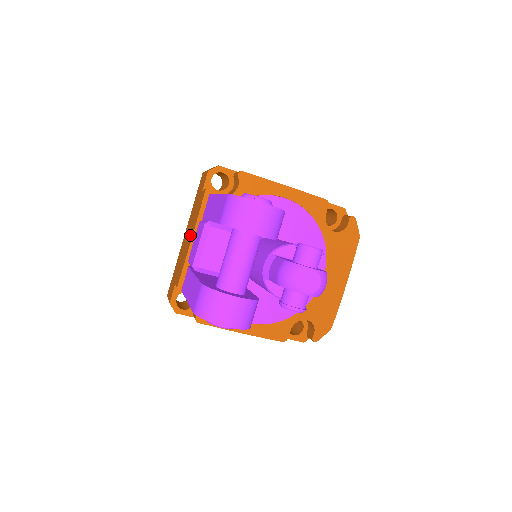
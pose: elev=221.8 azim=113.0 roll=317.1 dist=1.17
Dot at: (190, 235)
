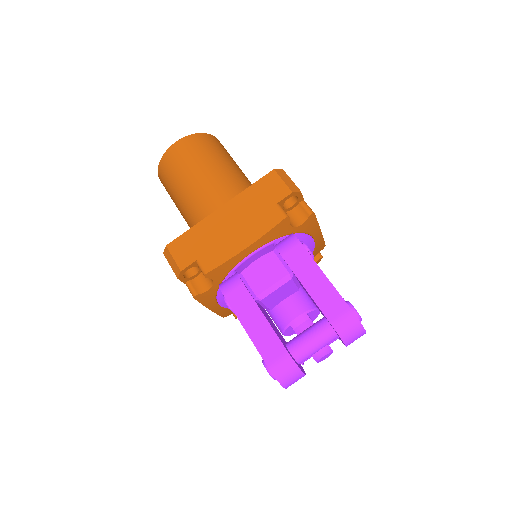
Dot at: (243, 236)
